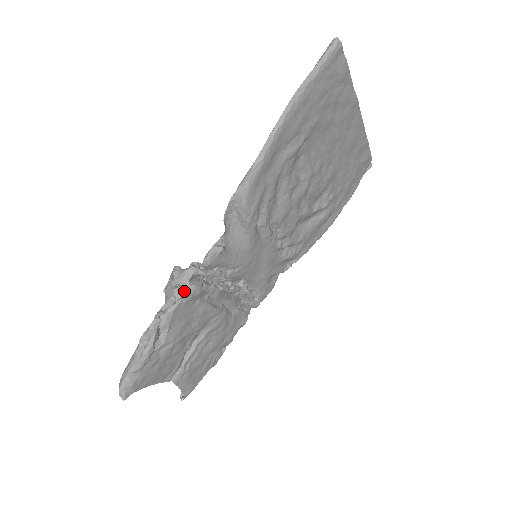
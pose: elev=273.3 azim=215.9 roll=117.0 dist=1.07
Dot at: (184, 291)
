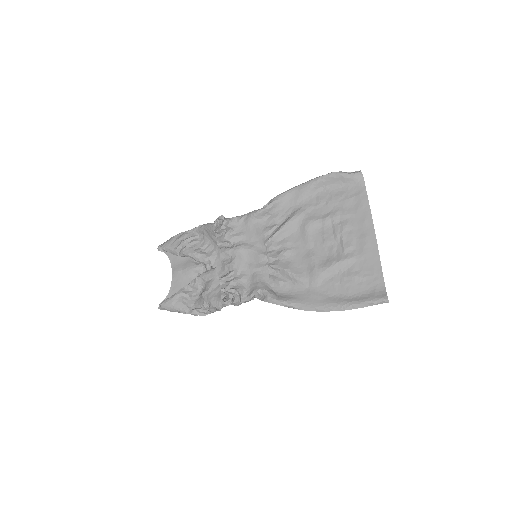
Dot at: occluded
